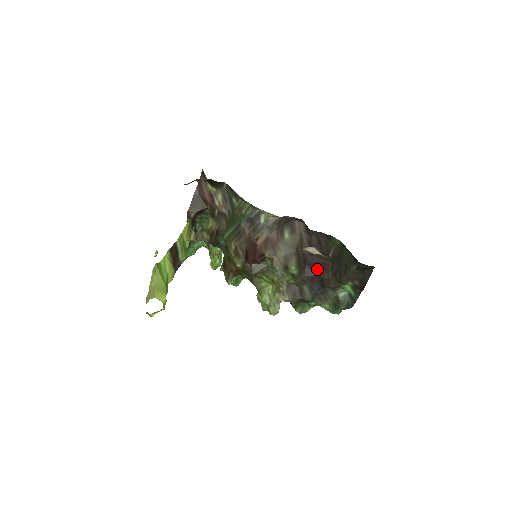
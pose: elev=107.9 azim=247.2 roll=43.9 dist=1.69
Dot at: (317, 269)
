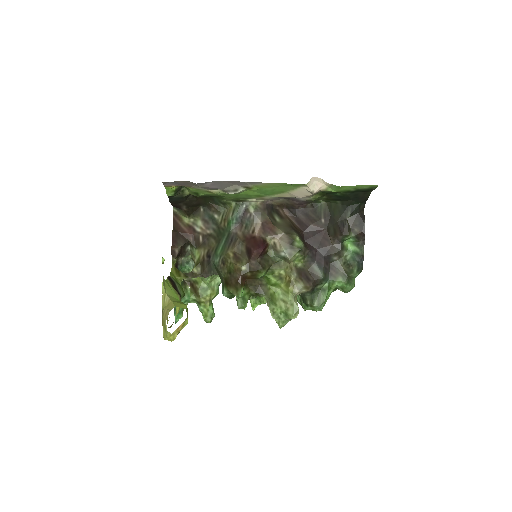
Dot at: (317, 242)
